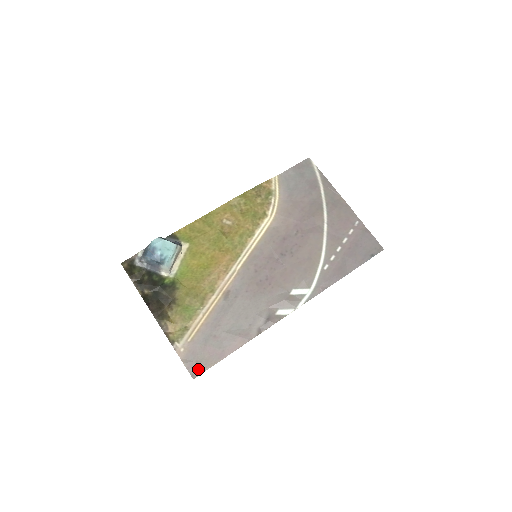
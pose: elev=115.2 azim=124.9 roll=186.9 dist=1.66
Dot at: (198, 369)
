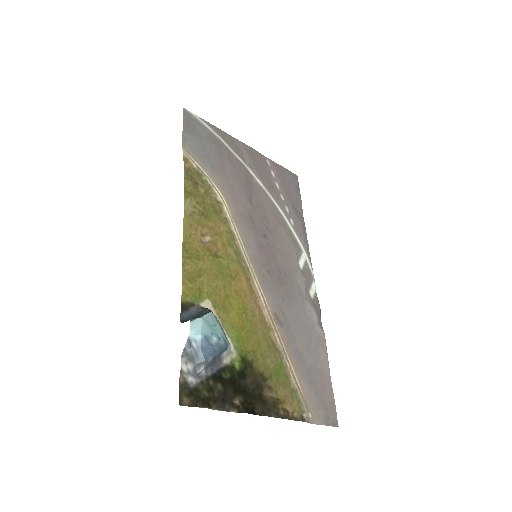
Dot at: (332, 414)
